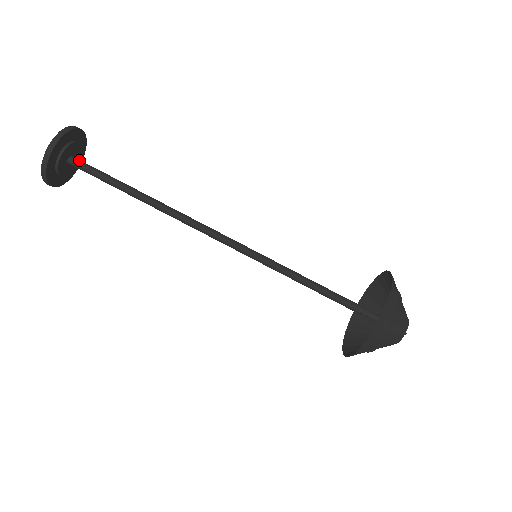
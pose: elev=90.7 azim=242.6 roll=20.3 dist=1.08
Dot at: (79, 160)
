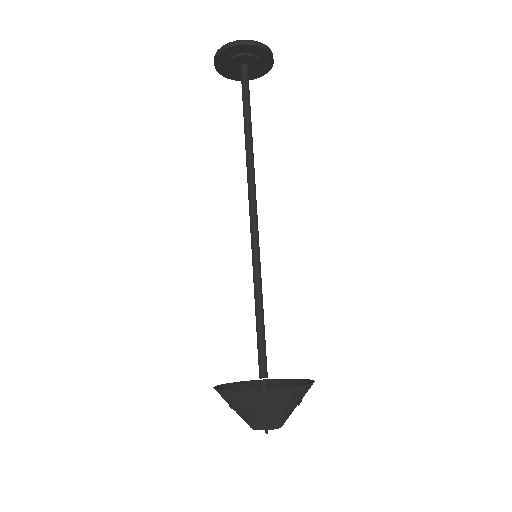
Dot at: (247, 72)
